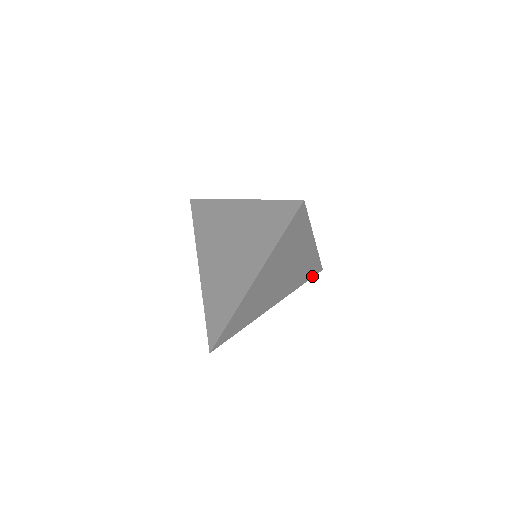
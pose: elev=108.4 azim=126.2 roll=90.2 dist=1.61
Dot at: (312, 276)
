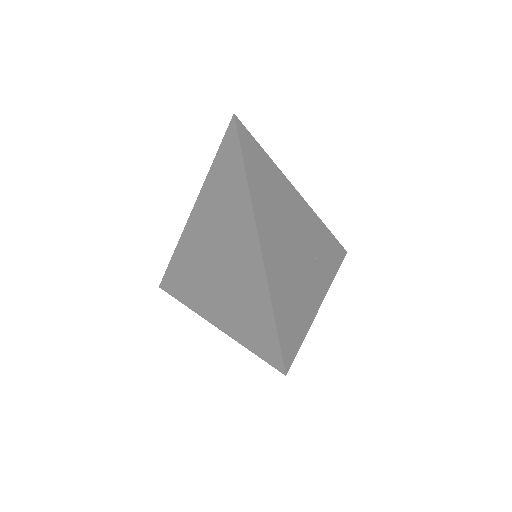
Dot at: (340, 259)
